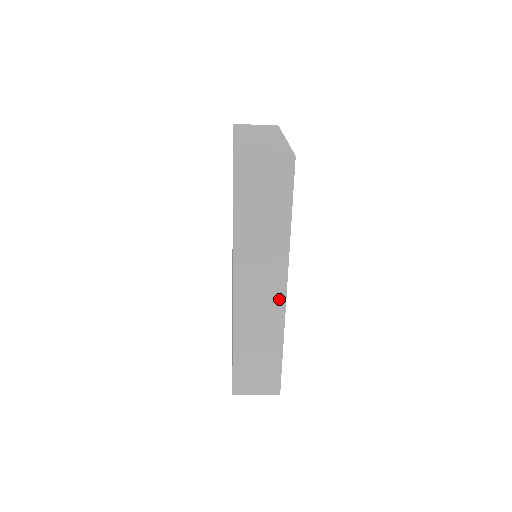
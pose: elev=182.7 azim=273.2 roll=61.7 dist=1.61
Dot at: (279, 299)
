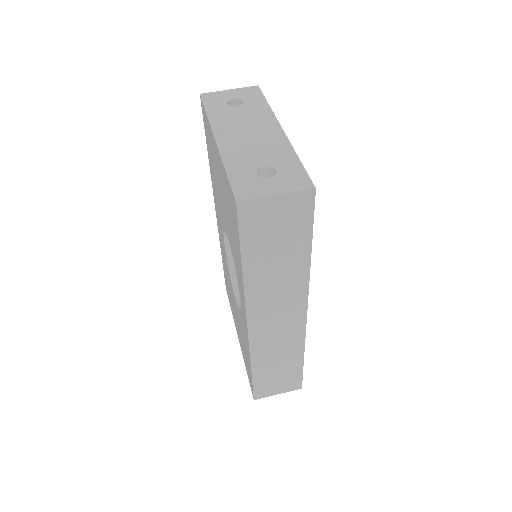
Dot at: (299, 321)
